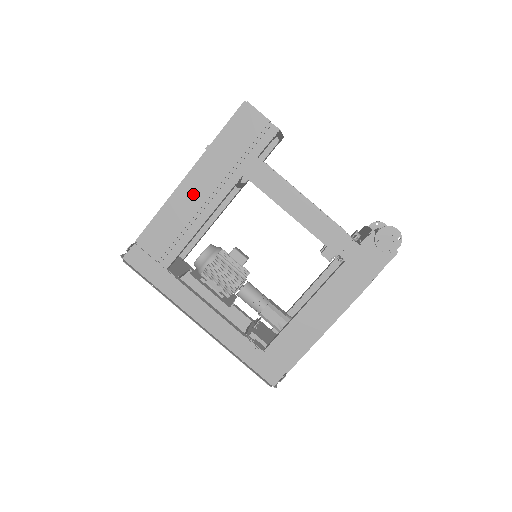
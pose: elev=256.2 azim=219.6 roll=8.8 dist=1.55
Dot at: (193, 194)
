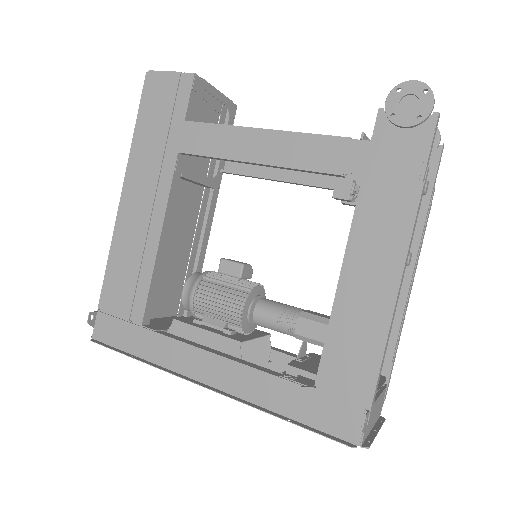
Dot at: (135, 212)
